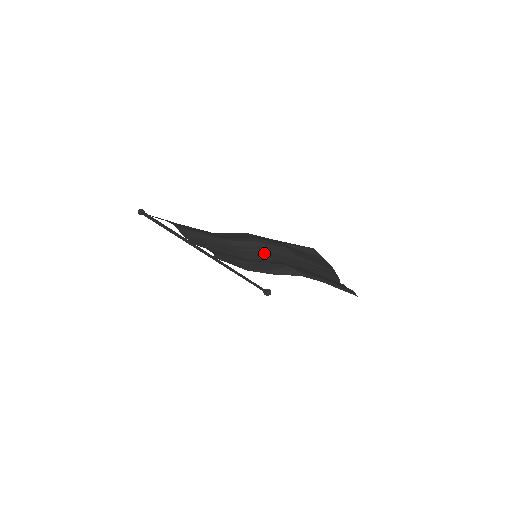
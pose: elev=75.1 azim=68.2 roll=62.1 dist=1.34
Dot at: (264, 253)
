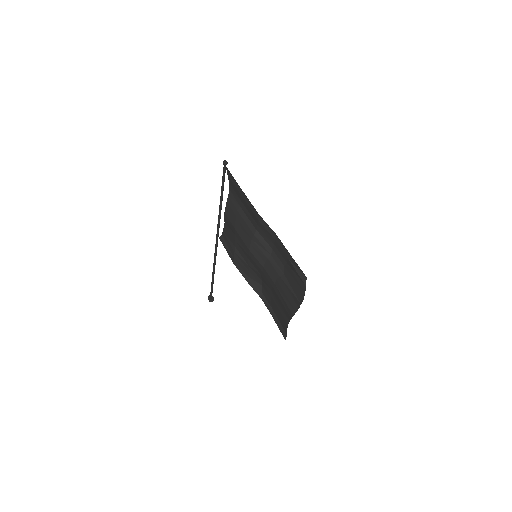
Dot at: (265, 258)
